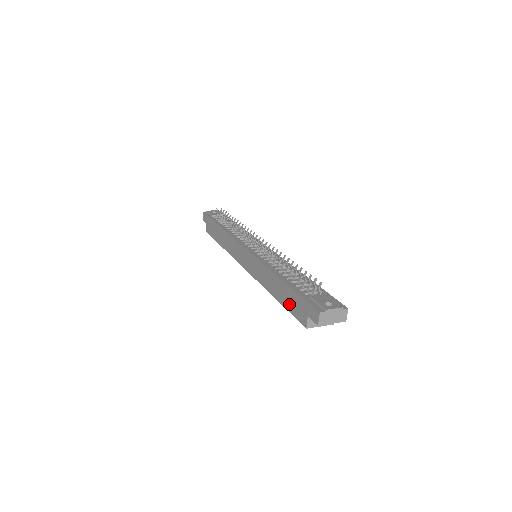
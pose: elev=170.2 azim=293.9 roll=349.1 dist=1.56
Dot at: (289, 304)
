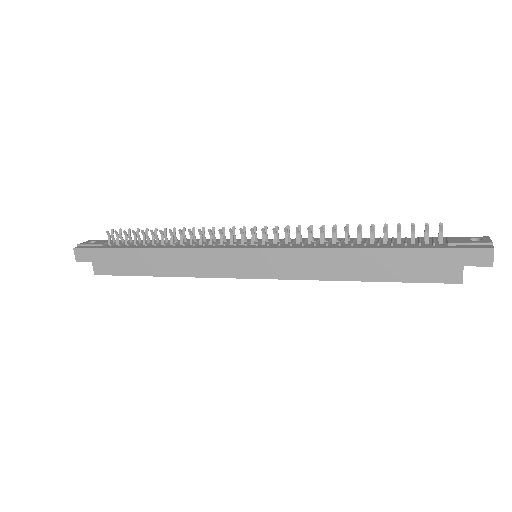
Dot at: (408, 272)
